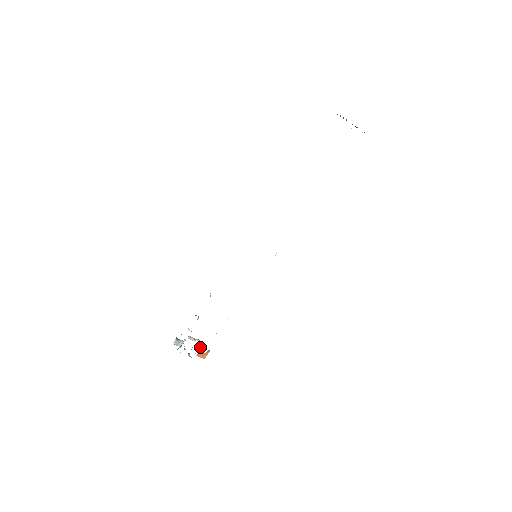
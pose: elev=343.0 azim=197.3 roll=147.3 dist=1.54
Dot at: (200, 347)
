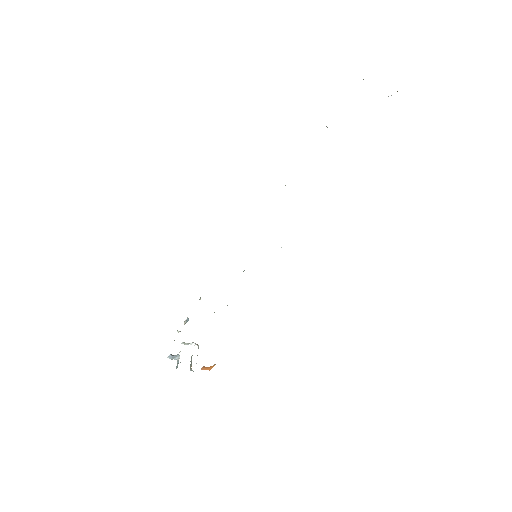
Dot at: occluded
